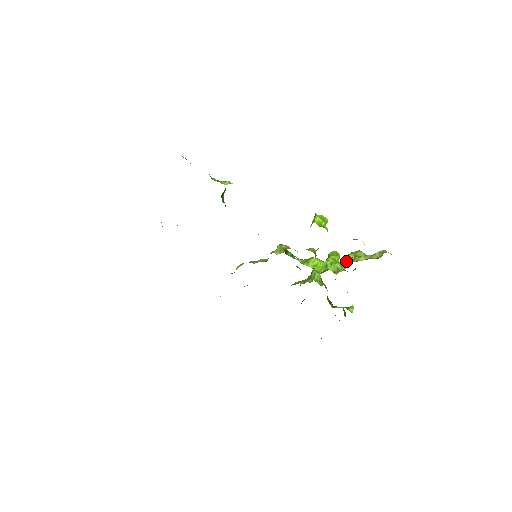
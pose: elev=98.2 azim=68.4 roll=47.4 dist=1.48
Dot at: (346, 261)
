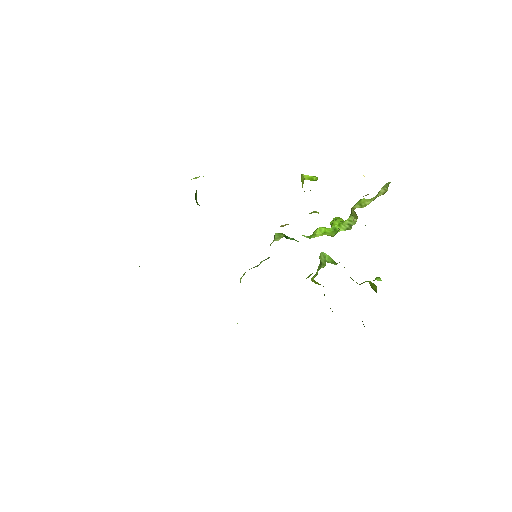
Dot at: (353, 214)
